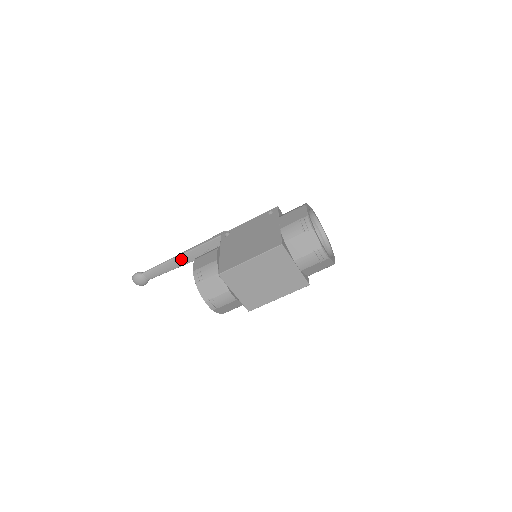
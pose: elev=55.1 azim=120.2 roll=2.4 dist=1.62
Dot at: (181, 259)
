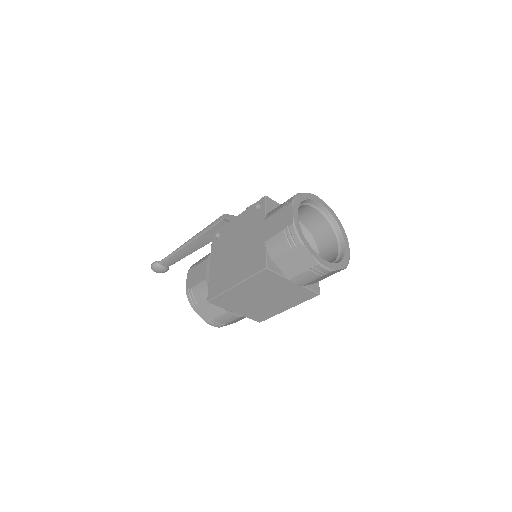
Dot at: (190, 247)
